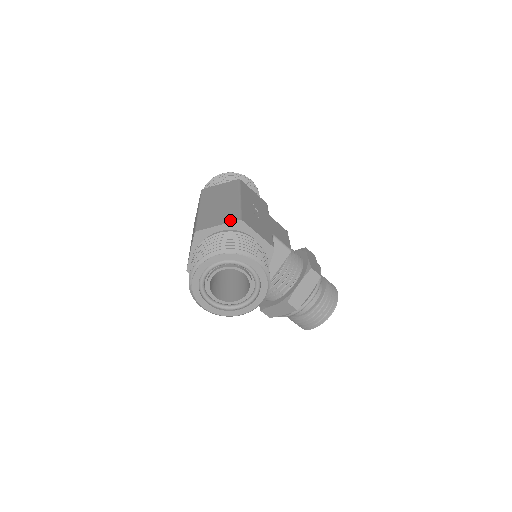
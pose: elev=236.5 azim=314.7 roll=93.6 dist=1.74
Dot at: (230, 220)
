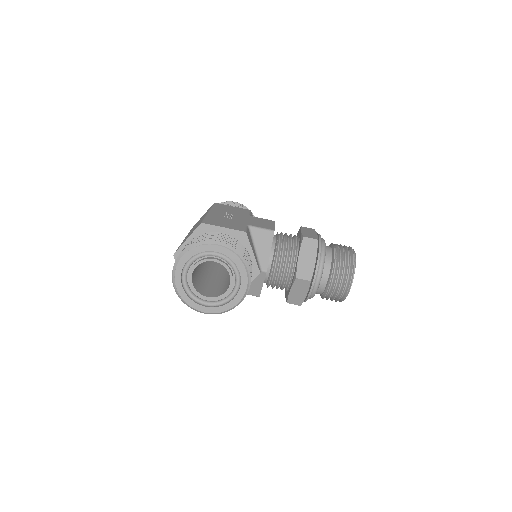
Dot at: (195, 229)
